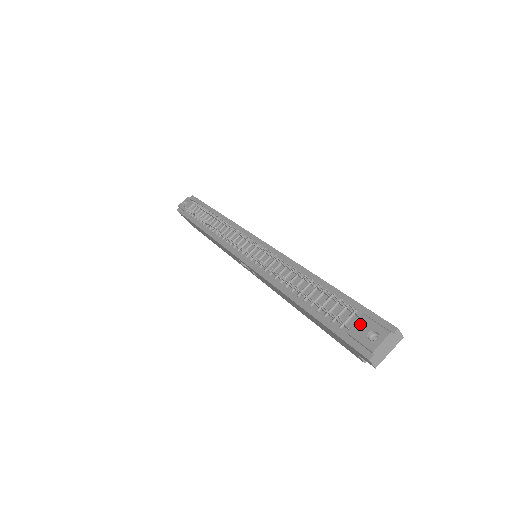
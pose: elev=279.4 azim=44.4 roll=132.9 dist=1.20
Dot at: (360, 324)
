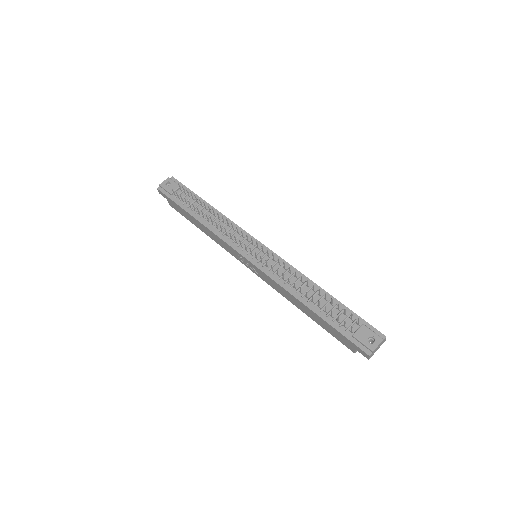
Dot at: (362, 331)
